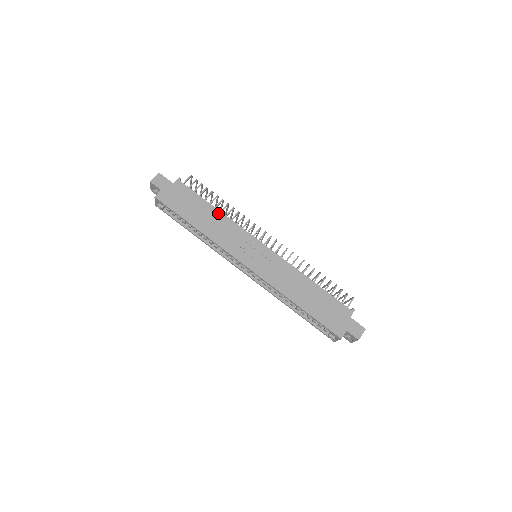
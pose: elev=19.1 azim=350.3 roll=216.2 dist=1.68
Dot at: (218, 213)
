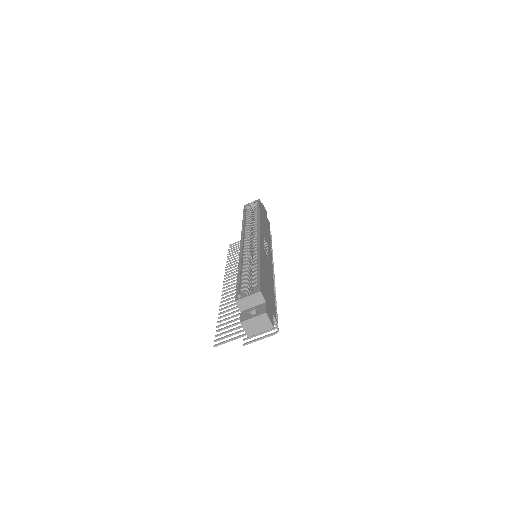
Dot at: occluded
